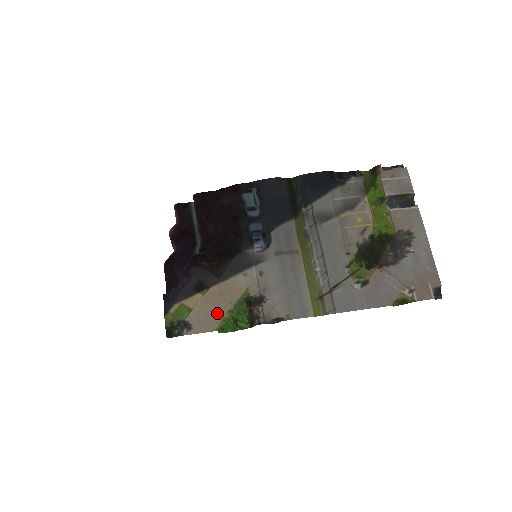
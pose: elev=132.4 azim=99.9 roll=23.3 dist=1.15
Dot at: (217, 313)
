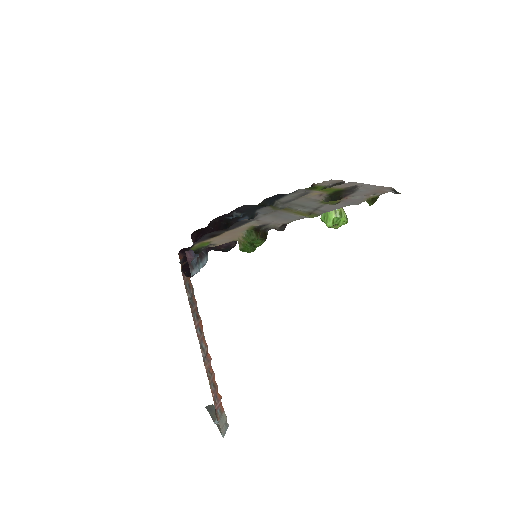
Dot at: (233, 236)
